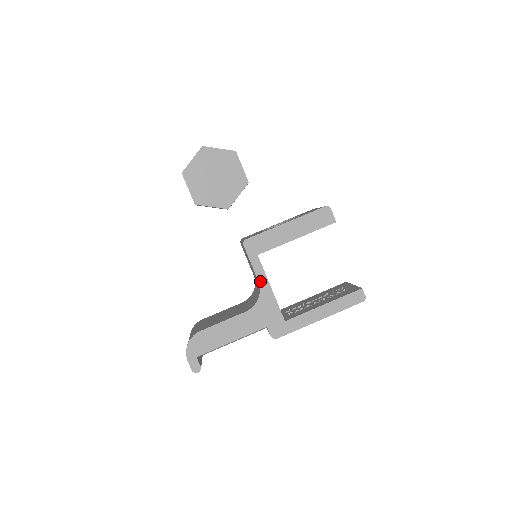
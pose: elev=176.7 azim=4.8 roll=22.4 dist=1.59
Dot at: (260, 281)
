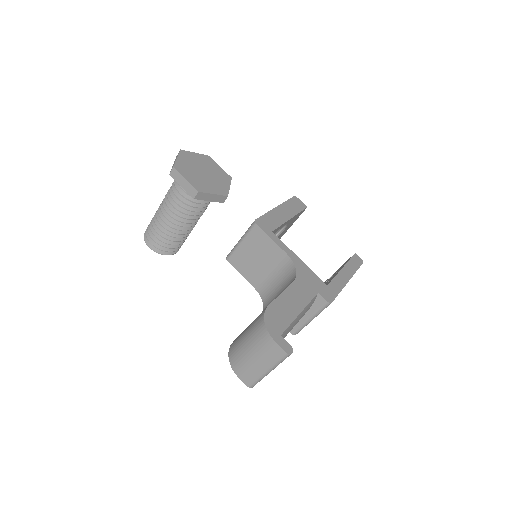
Dot at: (287, 253)
